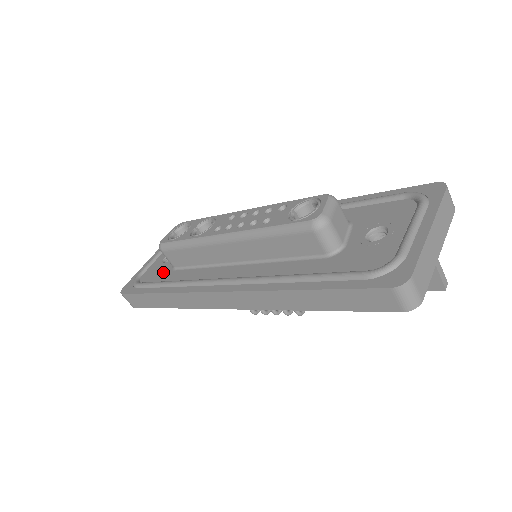
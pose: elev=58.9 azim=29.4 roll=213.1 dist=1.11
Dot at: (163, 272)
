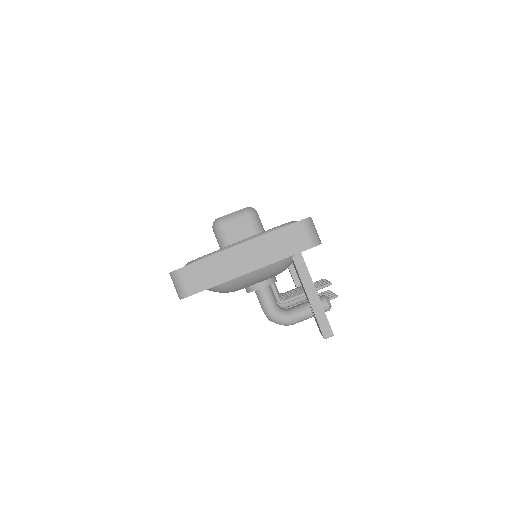
Dot at: occluded
